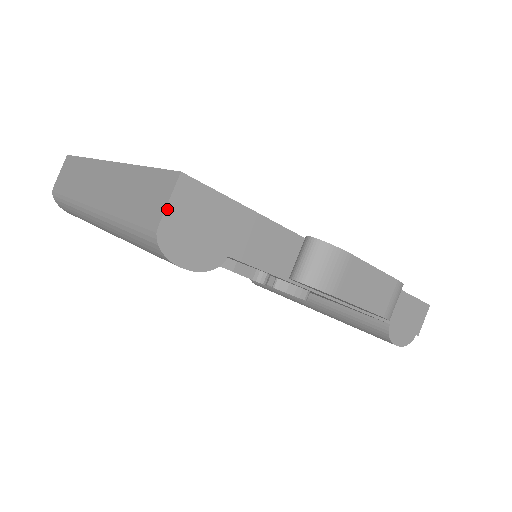
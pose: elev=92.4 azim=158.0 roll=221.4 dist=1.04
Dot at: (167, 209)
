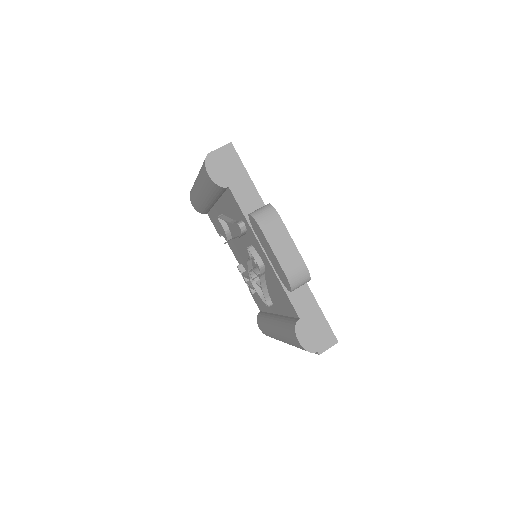
Dot at: (218, 149)
